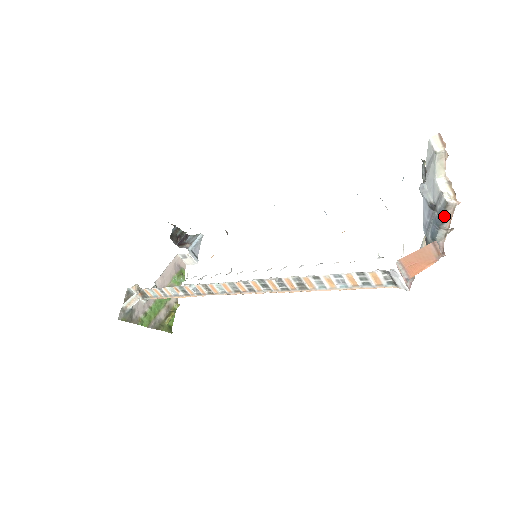
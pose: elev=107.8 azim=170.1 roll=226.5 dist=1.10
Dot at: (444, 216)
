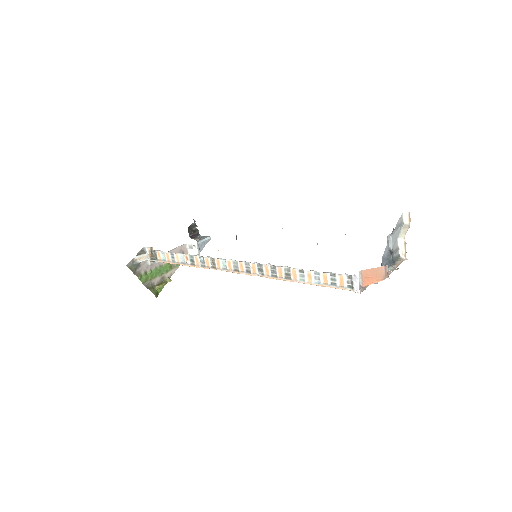
Dot at: (395, 262)
